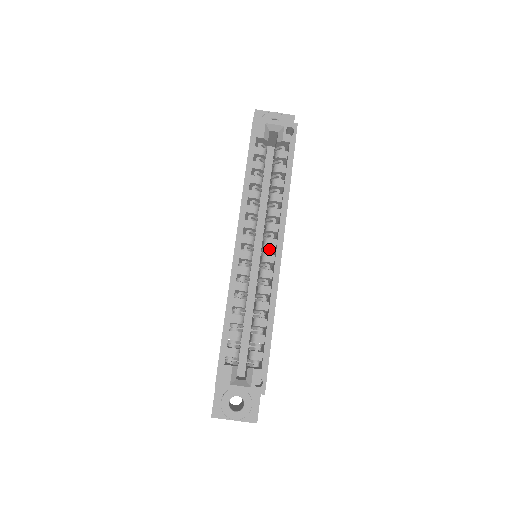
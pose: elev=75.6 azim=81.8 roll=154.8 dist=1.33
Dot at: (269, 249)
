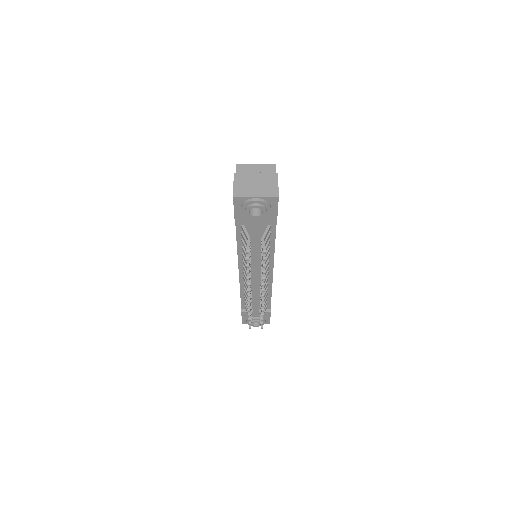
Dot at: occluded
